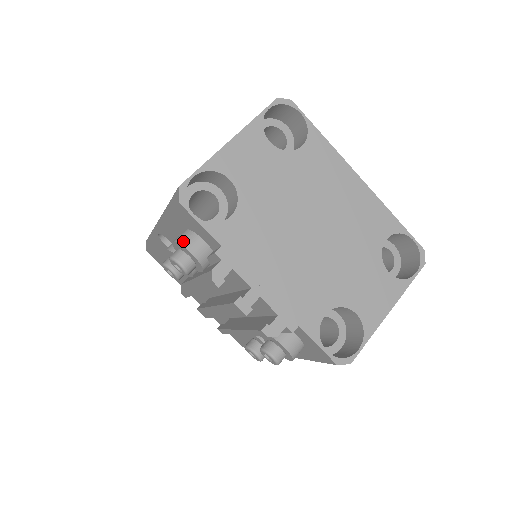
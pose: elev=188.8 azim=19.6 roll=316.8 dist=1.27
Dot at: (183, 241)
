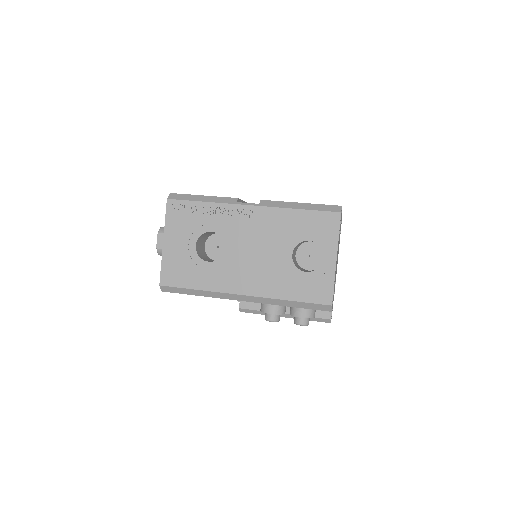
Dot at: (311, 316)
